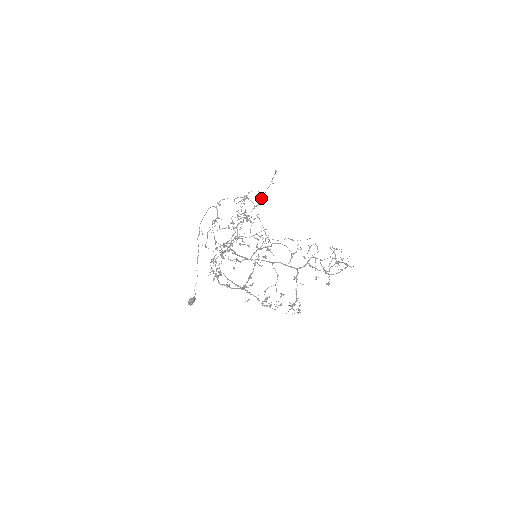
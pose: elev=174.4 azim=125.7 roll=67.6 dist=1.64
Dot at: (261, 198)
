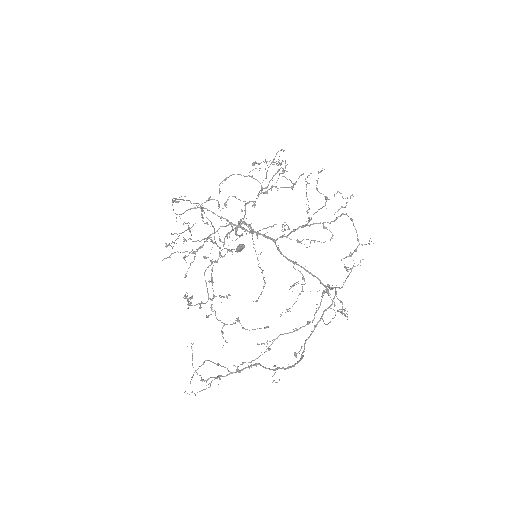
Dot at: (283, 171)
